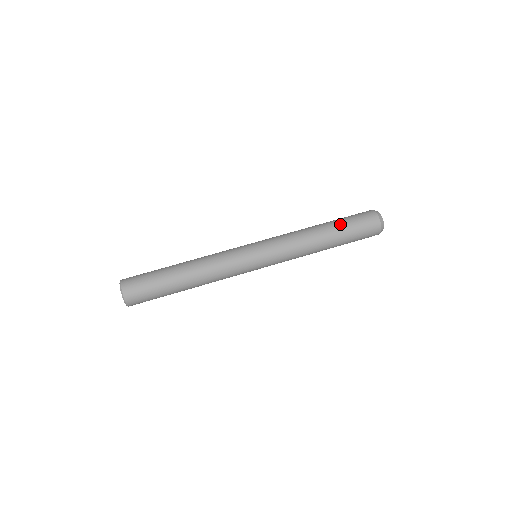
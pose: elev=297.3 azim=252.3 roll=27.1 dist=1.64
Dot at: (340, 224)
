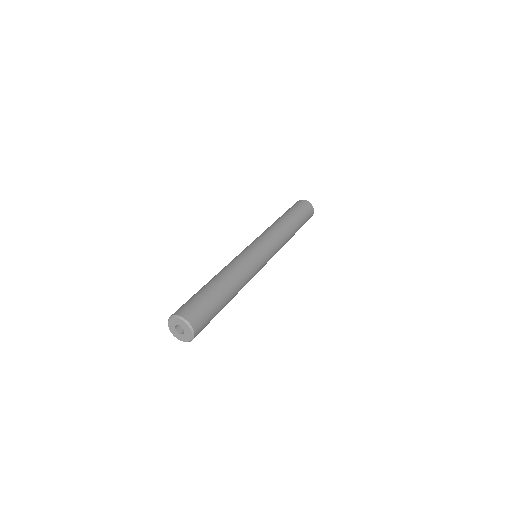
Dot at: (286, 212)
